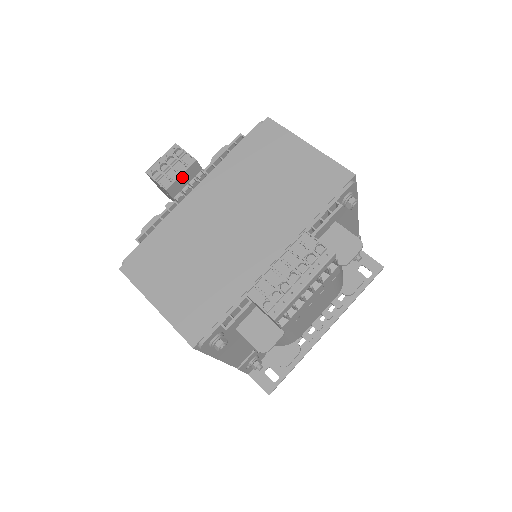
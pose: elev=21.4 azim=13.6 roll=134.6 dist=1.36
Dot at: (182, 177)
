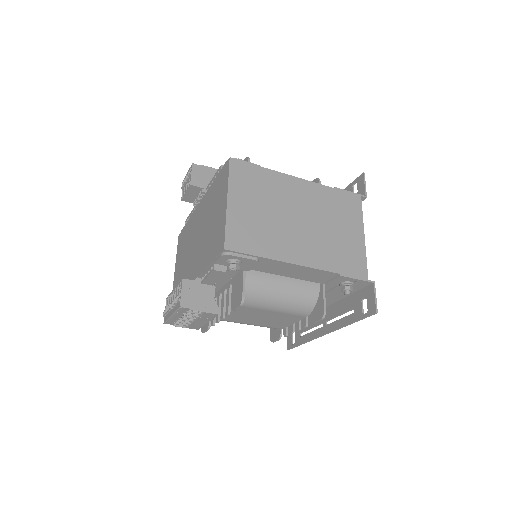
Dot at: (188, 193)
